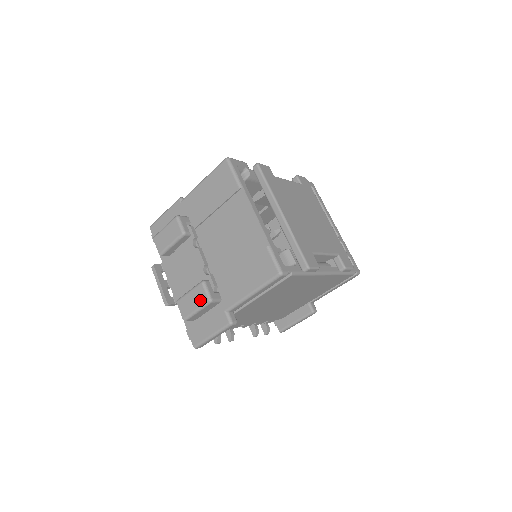
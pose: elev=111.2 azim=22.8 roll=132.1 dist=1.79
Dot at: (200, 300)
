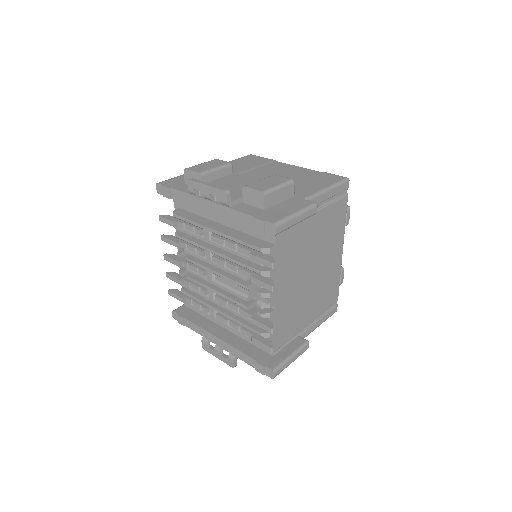
Dot at: (280, 180)
